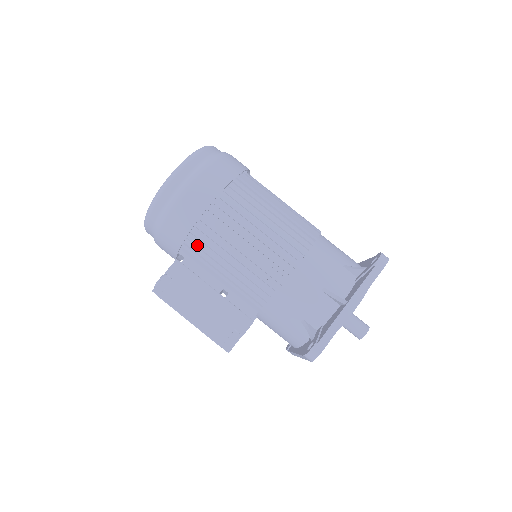
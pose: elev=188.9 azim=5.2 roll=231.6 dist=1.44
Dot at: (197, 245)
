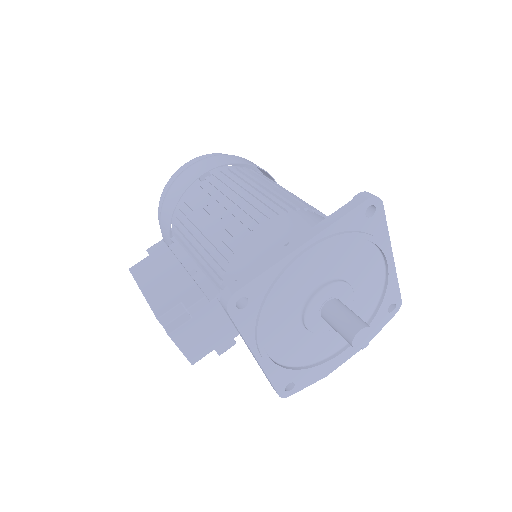
Dot at: (183, 223)
